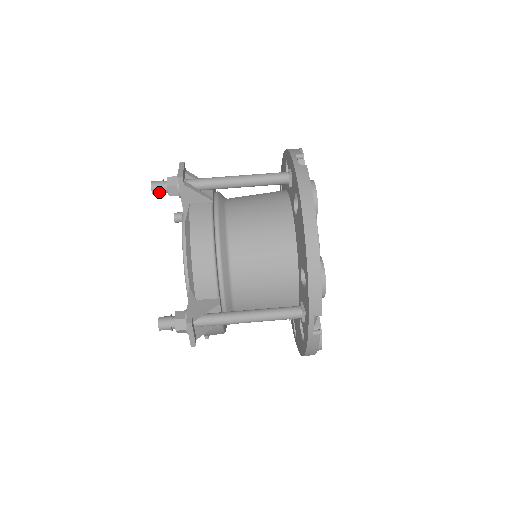
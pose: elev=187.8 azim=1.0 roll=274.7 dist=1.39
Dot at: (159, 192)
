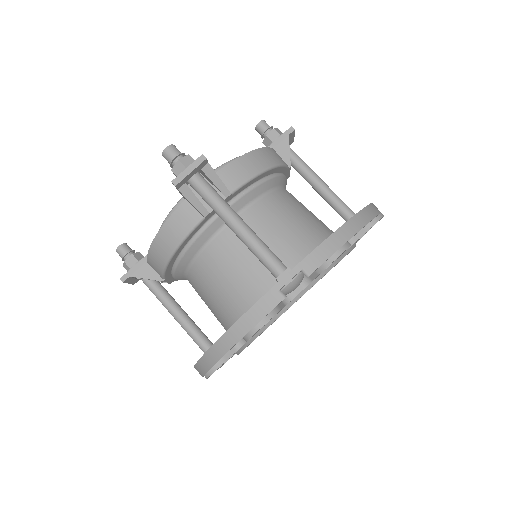
Dot at: (169, 162)
